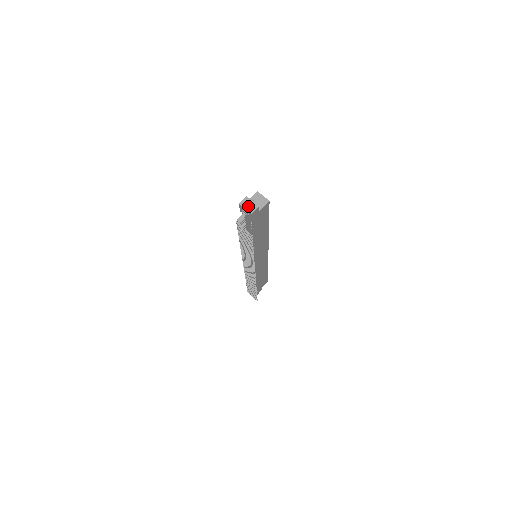
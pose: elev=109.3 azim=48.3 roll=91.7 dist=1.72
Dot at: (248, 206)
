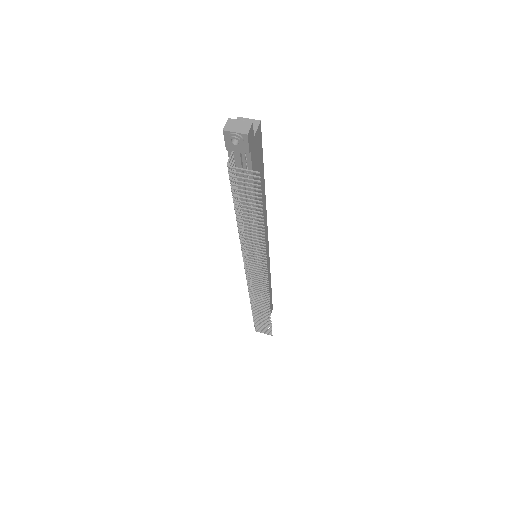
Dot at: (237, 128)
